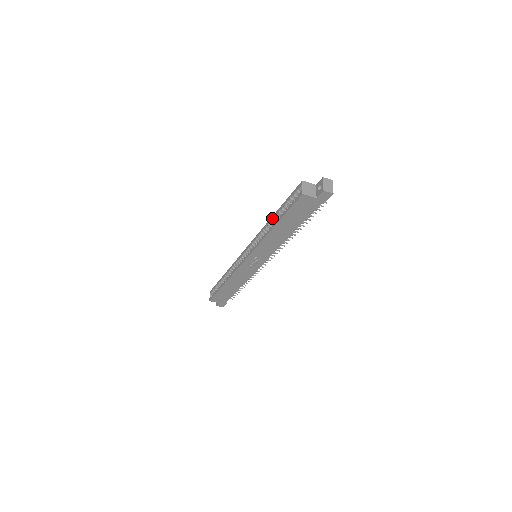
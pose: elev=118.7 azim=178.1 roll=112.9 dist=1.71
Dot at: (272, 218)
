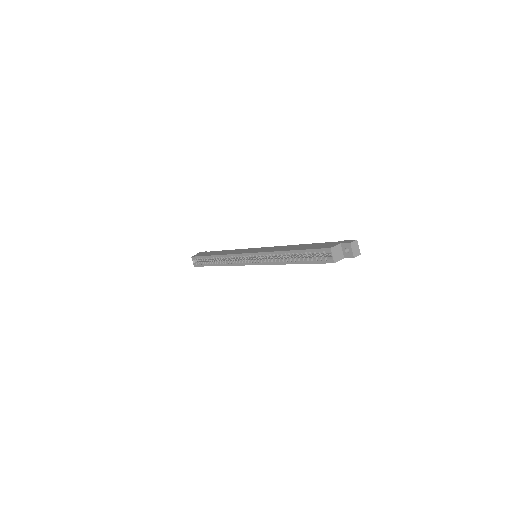
Dot at: (286, 253)
